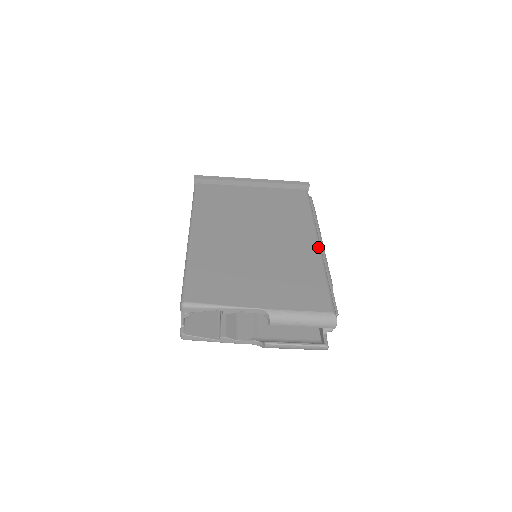
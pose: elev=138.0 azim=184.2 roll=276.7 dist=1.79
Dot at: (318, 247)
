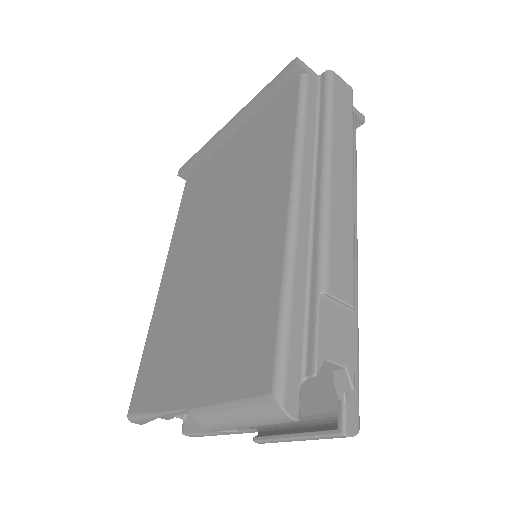
Dot at: (286, 213)
